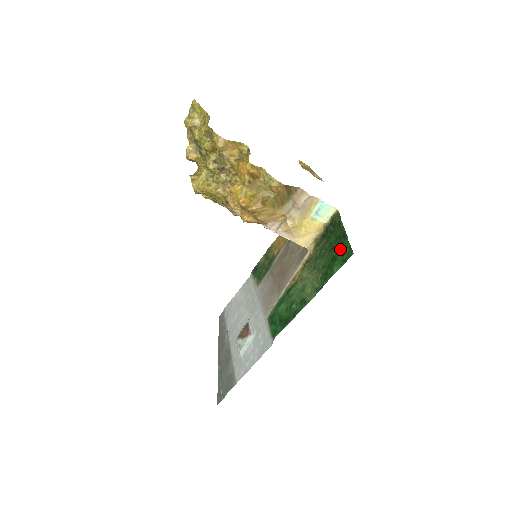
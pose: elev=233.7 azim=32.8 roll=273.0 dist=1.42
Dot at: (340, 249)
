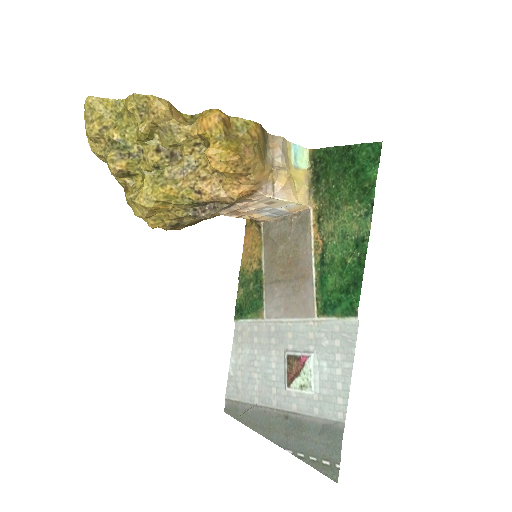
Dot at: (357, 159)
